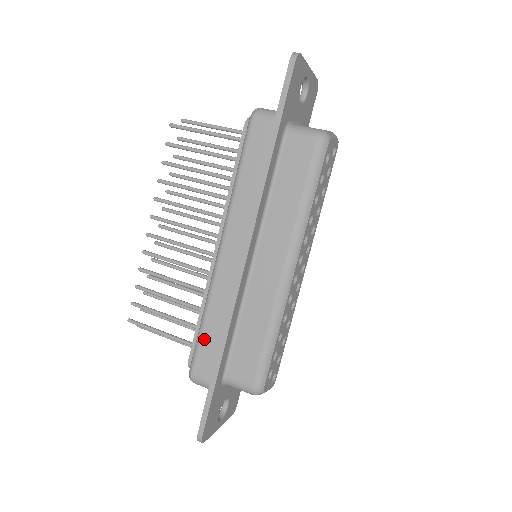
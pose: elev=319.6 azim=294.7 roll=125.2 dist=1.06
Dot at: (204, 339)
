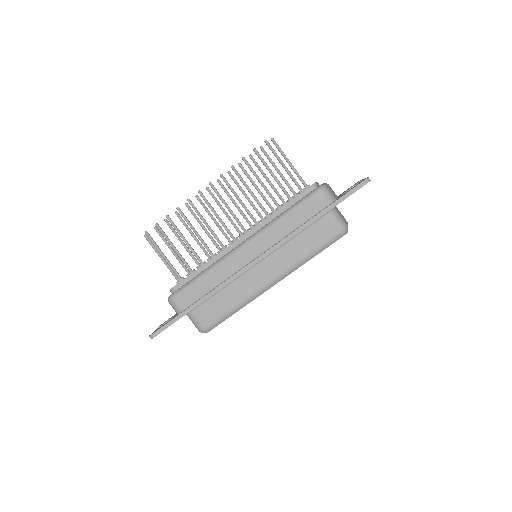
Dot at: (196, 285)
